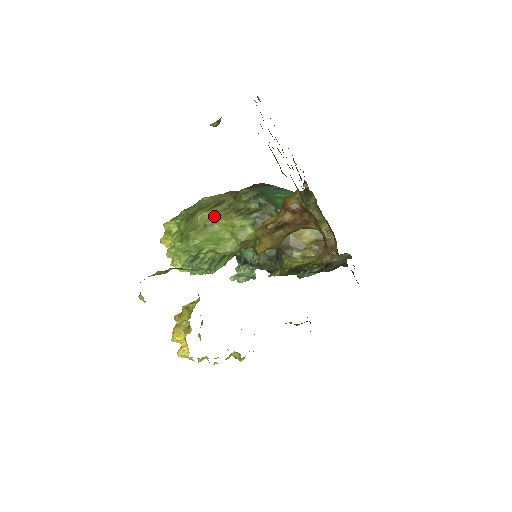
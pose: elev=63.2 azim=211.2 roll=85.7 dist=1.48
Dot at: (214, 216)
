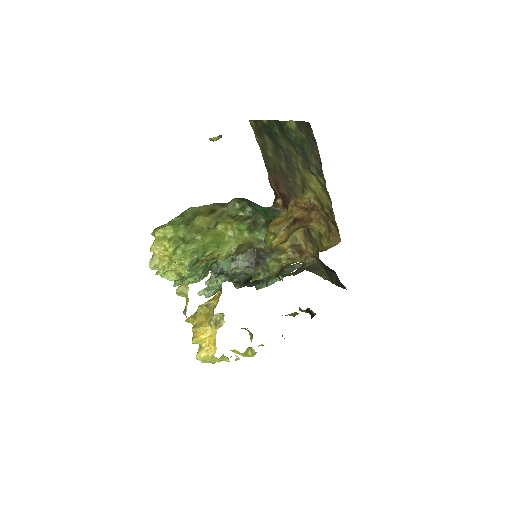
Dot at: (214, 221)
